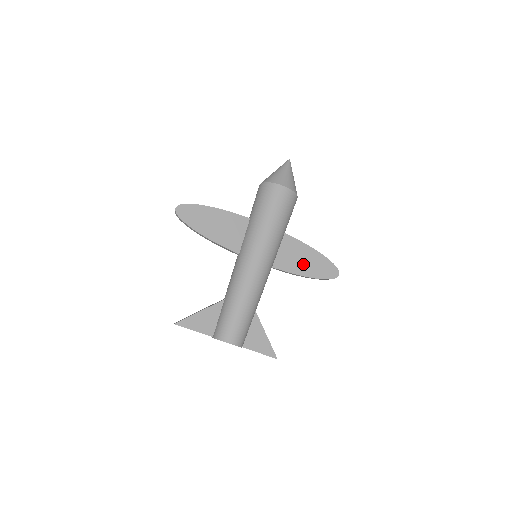
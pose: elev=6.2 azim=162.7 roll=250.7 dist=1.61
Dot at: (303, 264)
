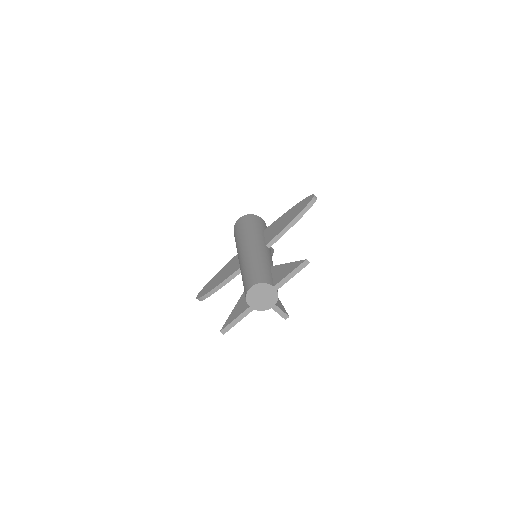
Dot at: (285, 221)
